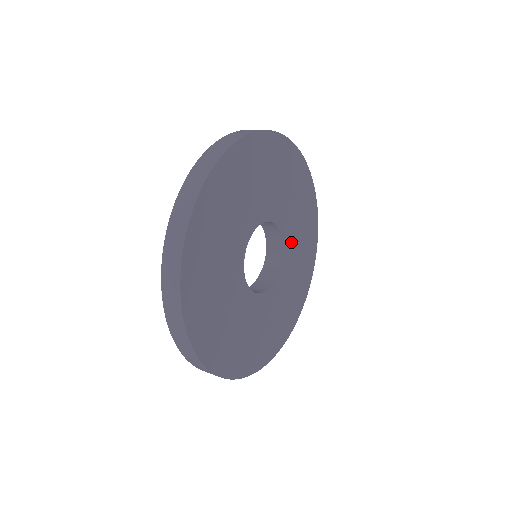
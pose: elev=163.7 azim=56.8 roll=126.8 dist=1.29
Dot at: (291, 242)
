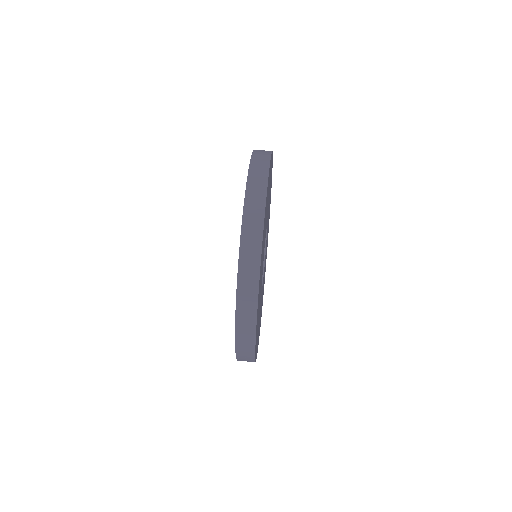
Dot at: occluded
